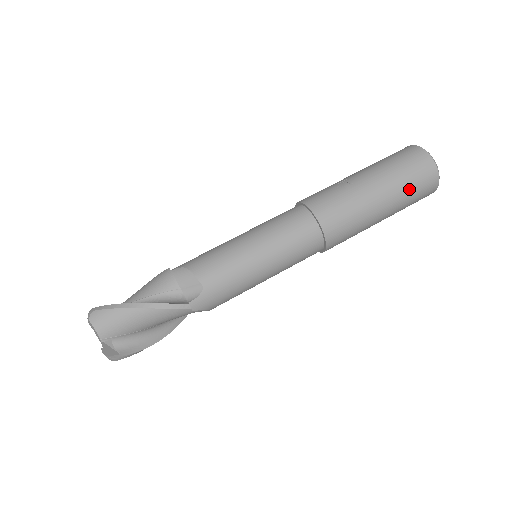
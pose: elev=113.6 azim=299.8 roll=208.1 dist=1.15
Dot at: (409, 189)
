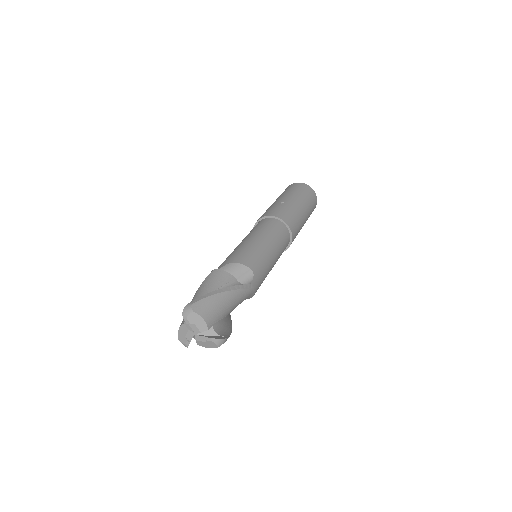
Dot at: (310, 204)
